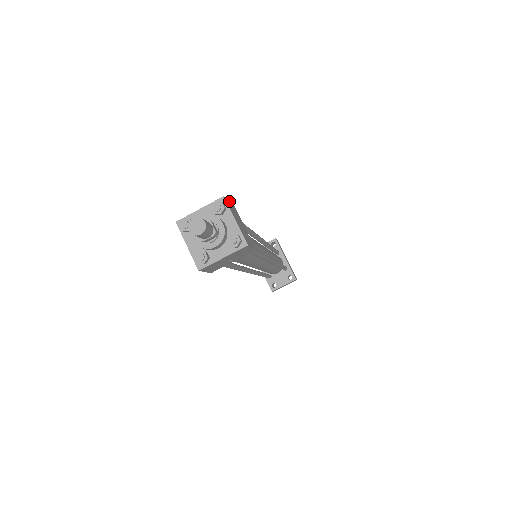
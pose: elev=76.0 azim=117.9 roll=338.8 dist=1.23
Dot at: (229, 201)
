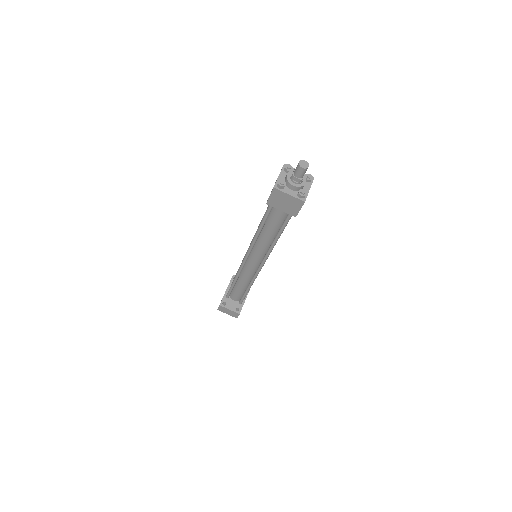
Dot at: occluded
